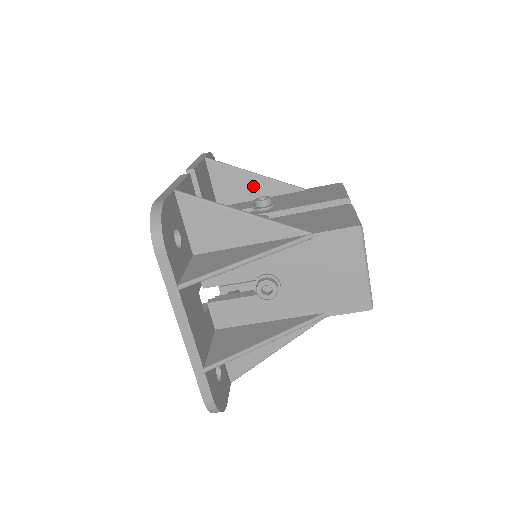
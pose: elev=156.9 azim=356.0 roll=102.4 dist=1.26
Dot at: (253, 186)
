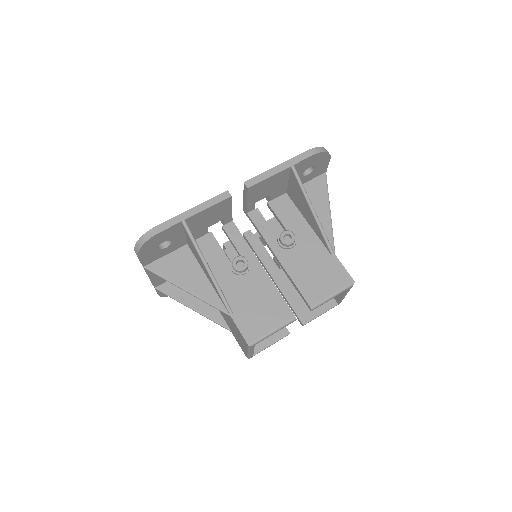
Dot at: (308, 214)
